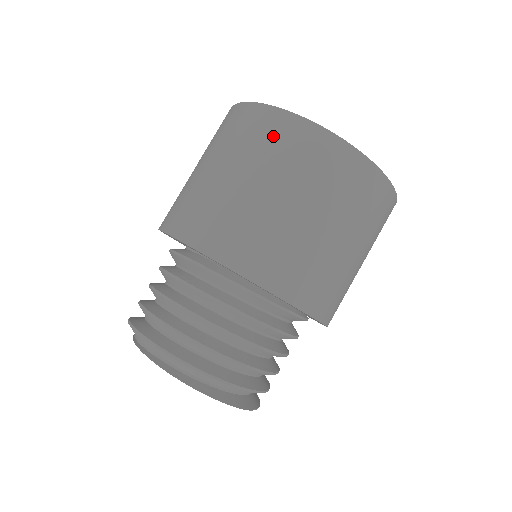
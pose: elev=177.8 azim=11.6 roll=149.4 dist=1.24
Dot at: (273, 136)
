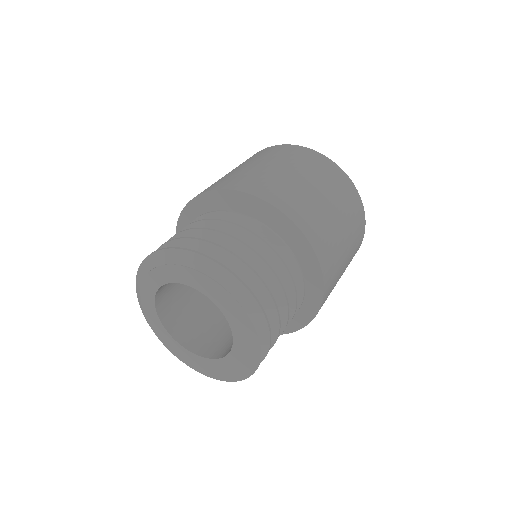
Dot at: (325, 168)
